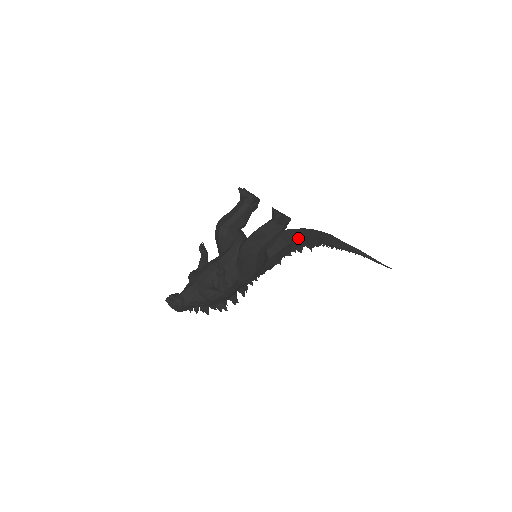
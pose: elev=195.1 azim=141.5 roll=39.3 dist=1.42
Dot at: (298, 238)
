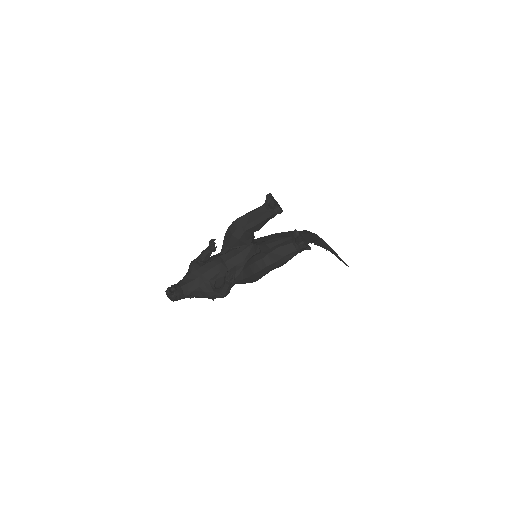
Dot at: occluded
